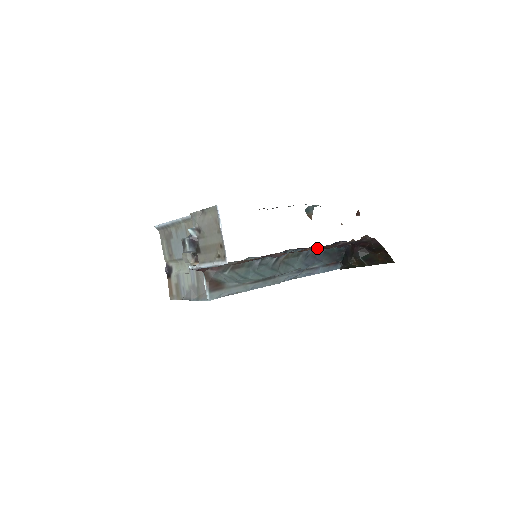
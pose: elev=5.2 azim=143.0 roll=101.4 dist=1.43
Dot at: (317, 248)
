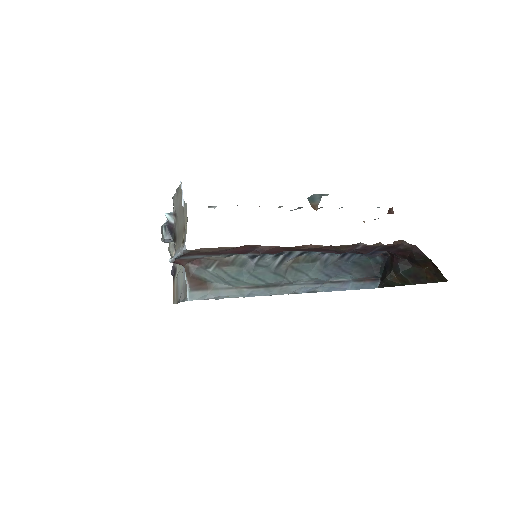
Dot at: (323, 247)
